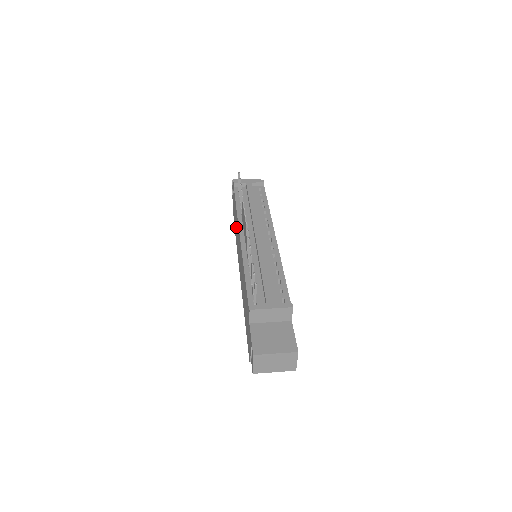
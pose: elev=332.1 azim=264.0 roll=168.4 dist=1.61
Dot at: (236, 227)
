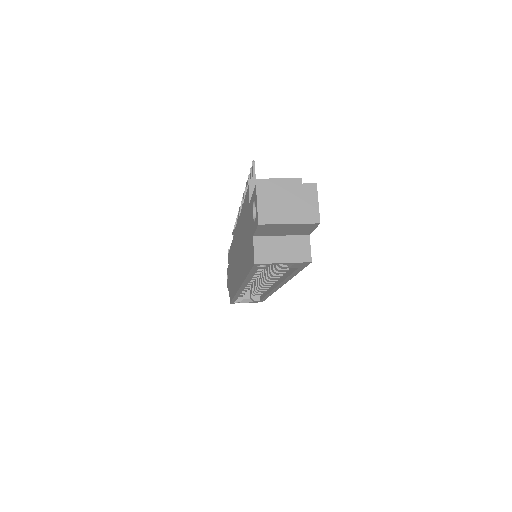
Dot at: (232, 269)
